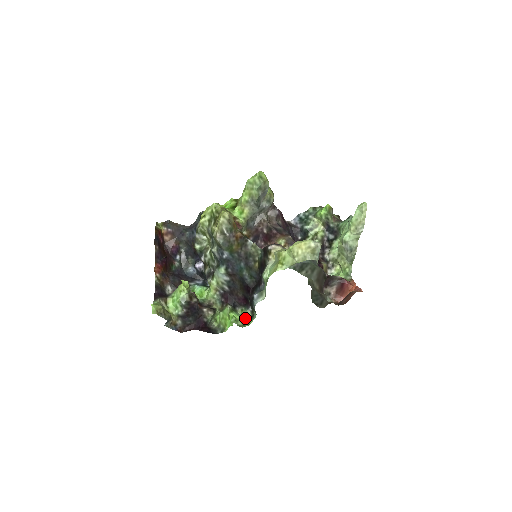
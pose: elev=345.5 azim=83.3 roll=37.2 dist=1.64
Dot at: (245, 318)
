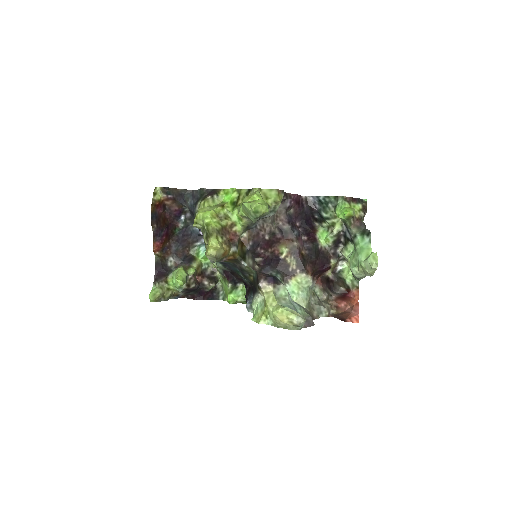
Dot at: (243, 299)
